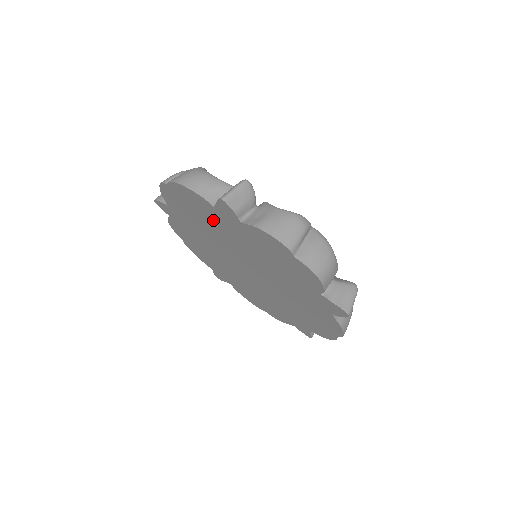
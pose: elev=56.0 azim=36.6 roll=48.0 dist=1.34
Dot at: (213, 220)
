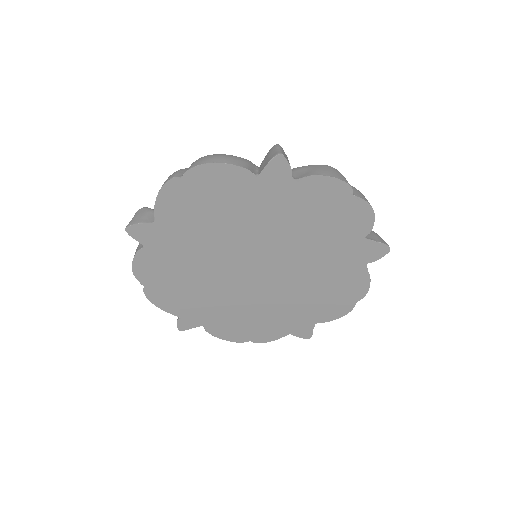
Dot at: (241, 203)
